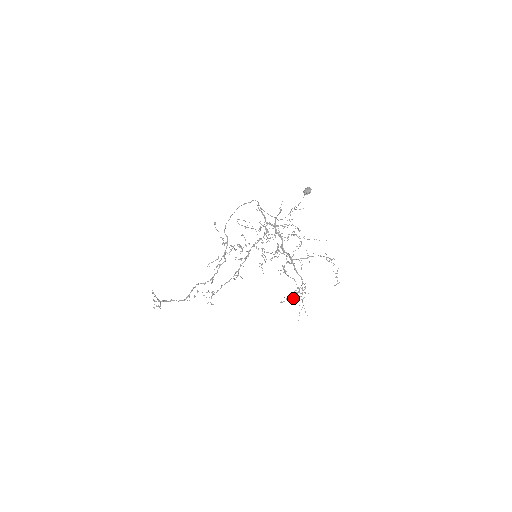
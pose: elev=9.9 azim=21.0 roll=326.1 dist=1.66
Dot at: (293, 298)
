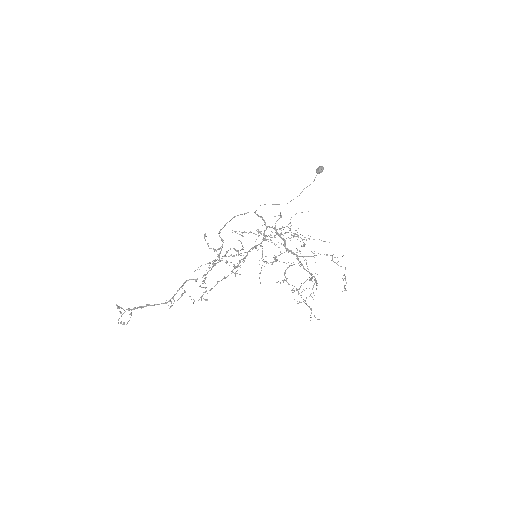
Dot at: occluded
